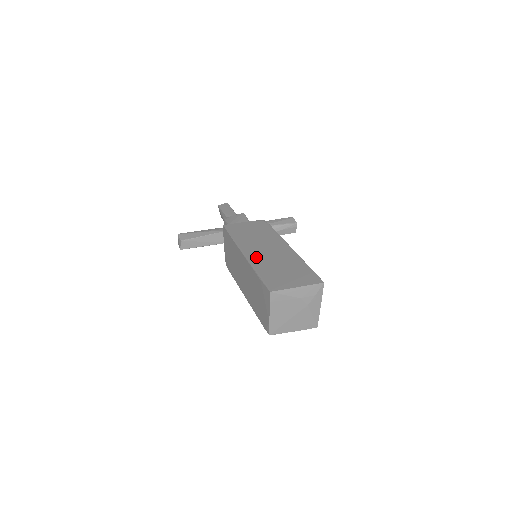
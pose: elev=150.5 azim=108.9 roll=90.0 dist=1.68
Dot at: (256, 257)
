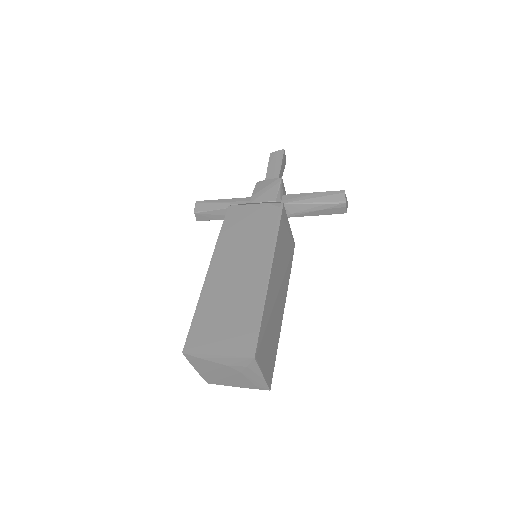
Dot at: (216, 280)
